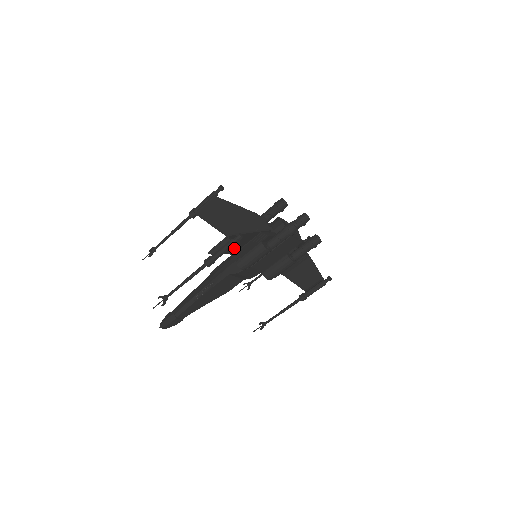
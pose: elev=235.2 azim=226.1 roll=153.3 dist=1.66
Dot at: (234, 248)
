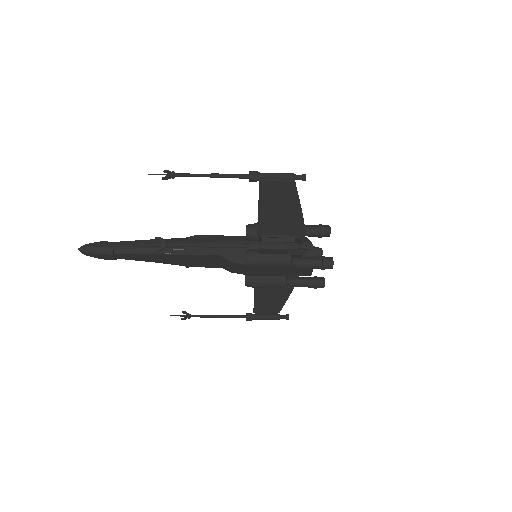
Dot at: occluded
